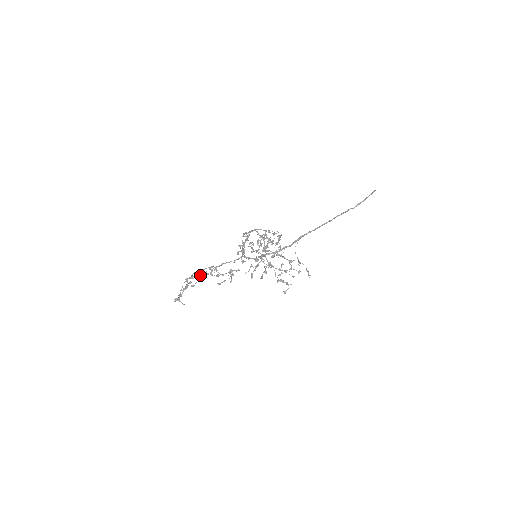
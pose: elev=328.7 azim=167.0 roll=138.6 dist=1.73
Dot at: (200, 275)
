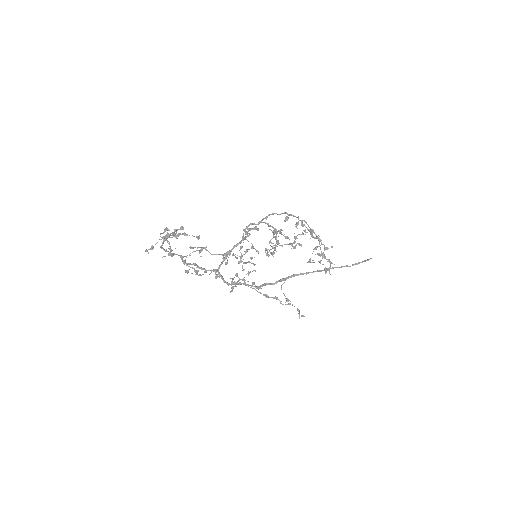
Dot at: (170, 255)
